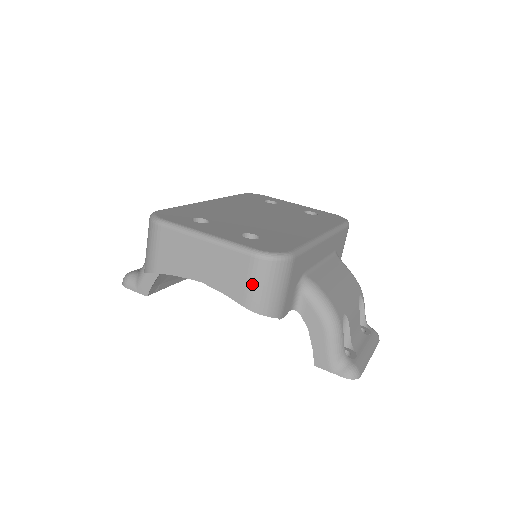
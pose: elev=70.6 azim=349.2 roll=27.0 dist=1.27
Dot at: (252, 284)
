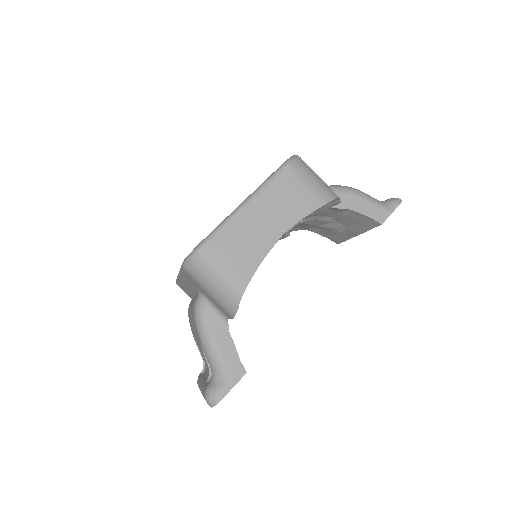
Dot at: (308, 184)
